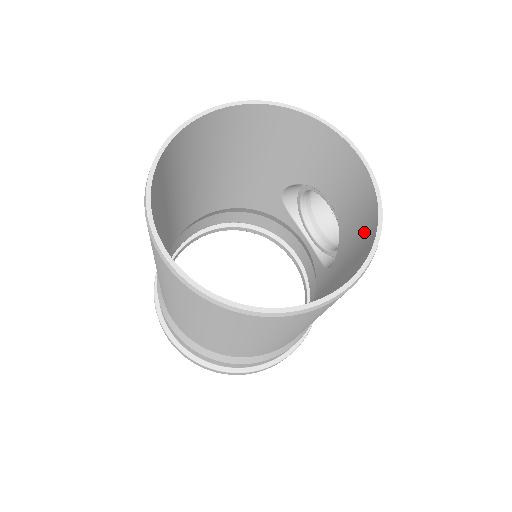
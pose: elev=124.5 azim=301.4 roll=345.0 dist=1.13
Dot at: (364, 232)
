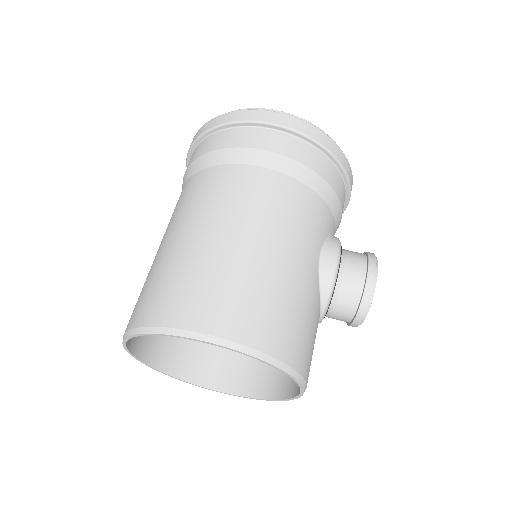
Dot at: (280, 373)
